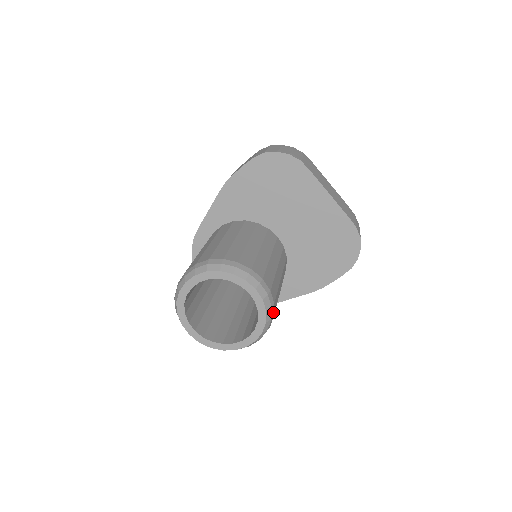
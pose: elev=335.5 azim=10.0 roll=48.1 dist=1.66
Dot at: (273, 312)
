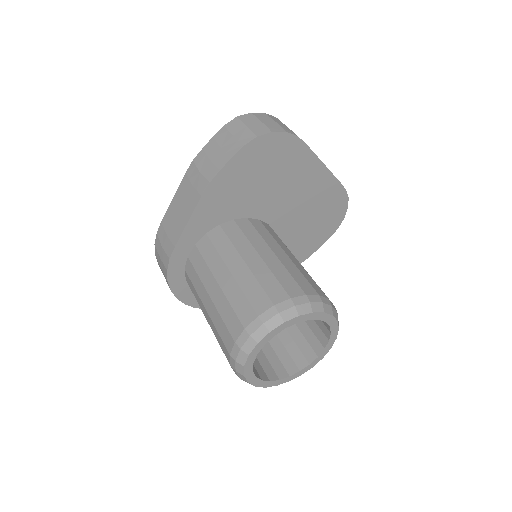
Dot at: occluded
